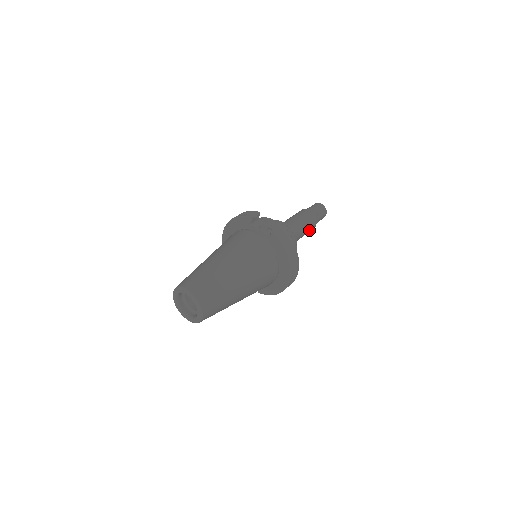
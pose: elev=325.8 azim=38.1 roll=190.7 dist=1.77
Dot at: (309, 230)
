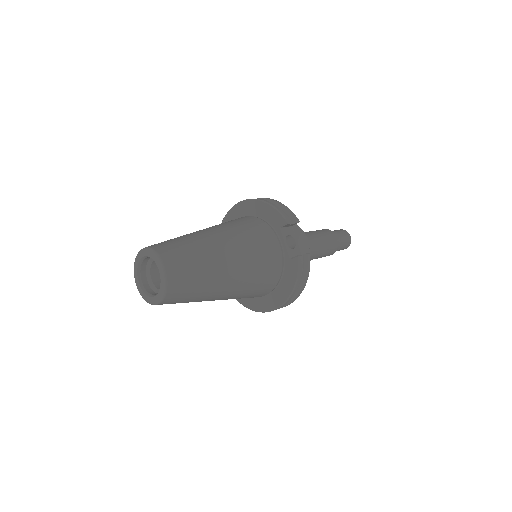
Dot at: (321, 257)
